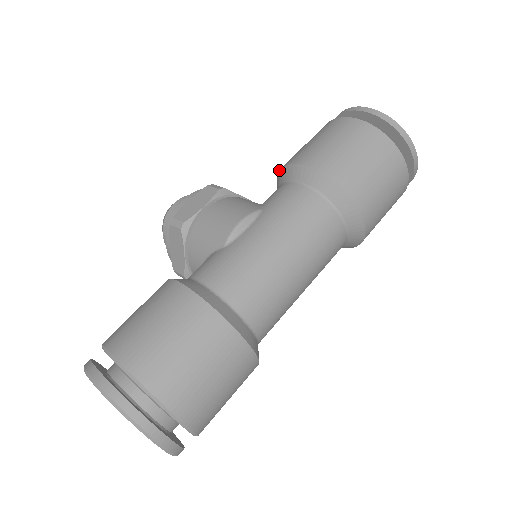
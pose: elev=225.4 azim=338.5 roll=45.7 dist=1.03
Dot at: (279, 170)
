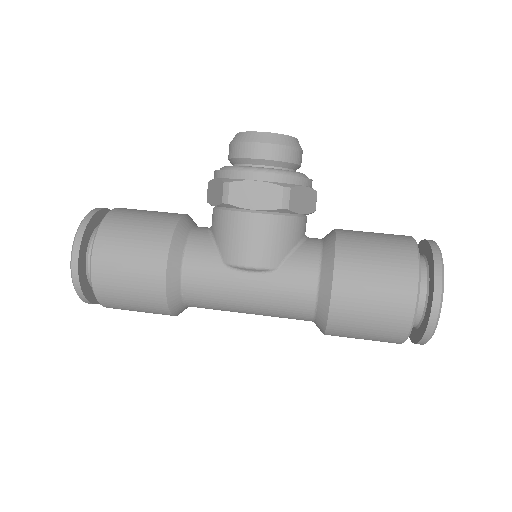
Dot at: (335, 249)
